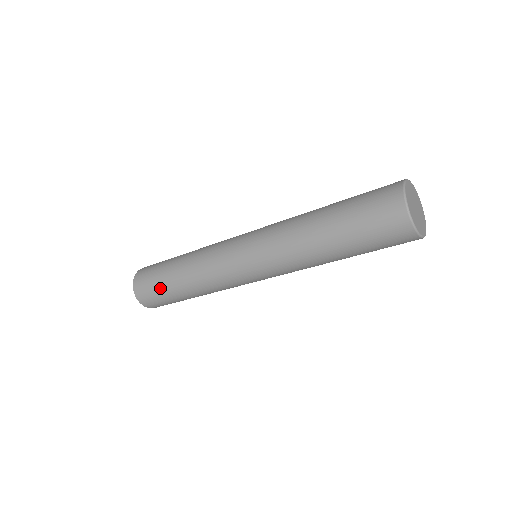
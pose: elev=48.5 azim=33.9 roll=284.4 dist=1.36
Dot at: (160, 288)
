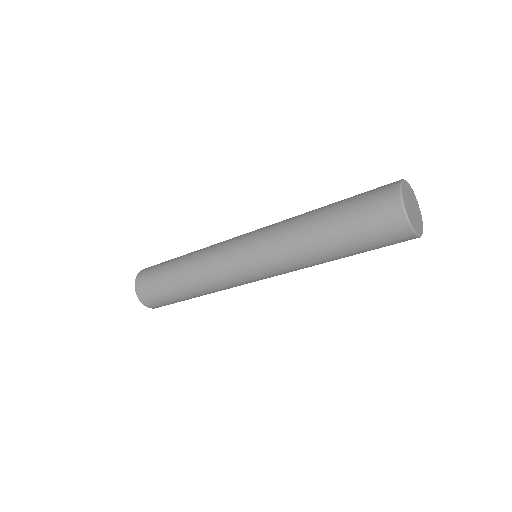
Dot at: (161, 268)
